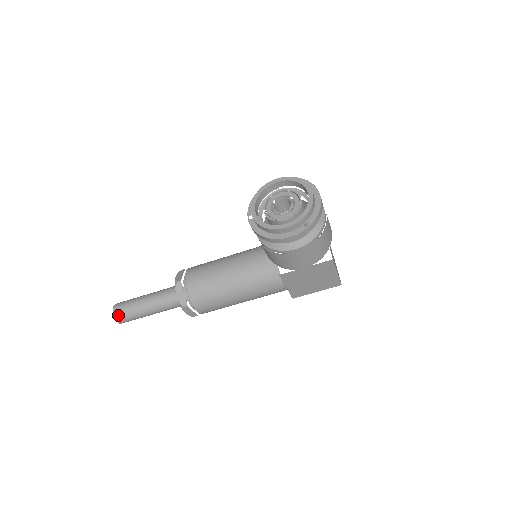
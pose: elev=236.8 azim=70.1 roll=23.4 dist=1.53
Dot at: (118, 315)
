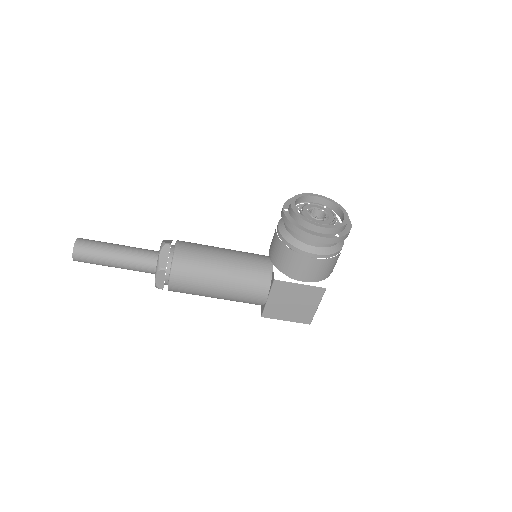
Dot at: (79, 248)
